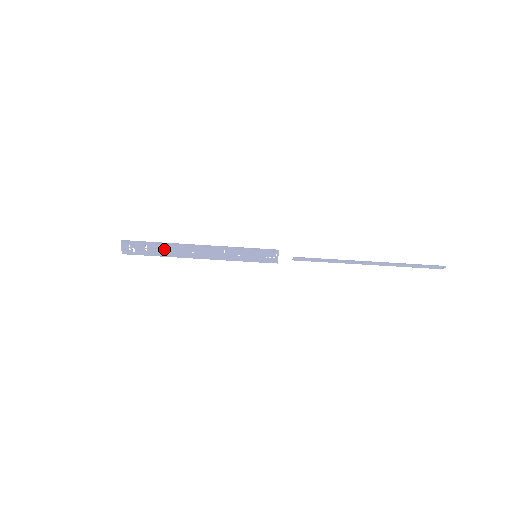
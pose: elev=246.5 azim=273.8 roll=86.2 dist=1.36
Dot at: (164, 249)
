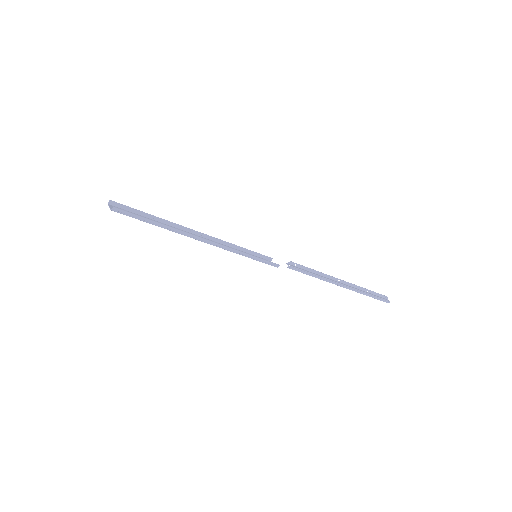
Dot at: (163, 227)
